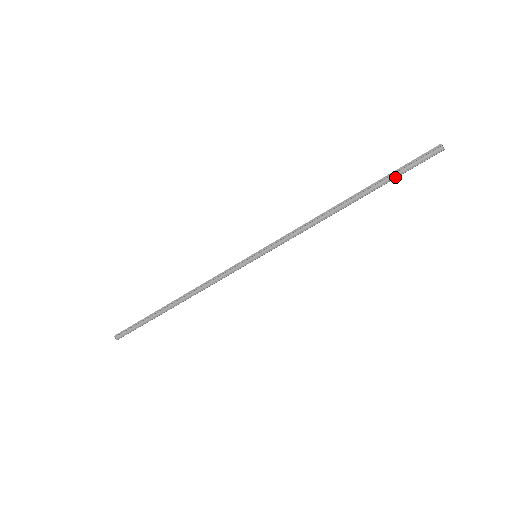
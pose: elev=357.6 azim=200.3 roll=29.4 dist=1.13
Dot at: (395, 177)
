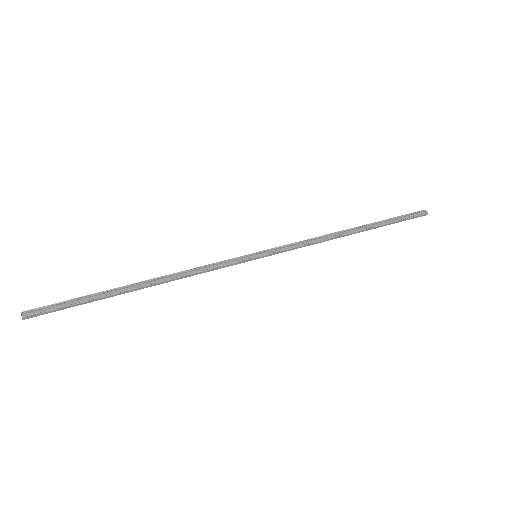
Dot at: (392, 222)
